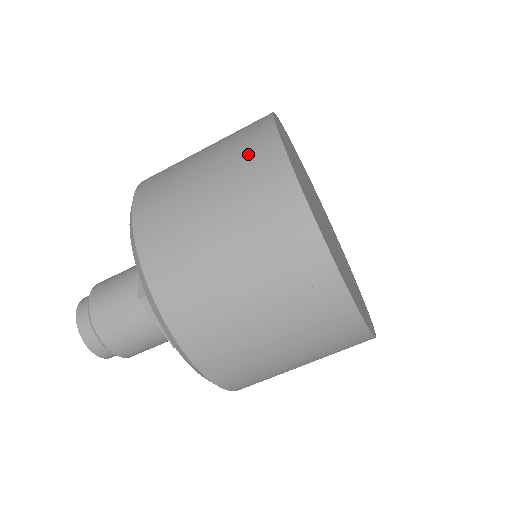
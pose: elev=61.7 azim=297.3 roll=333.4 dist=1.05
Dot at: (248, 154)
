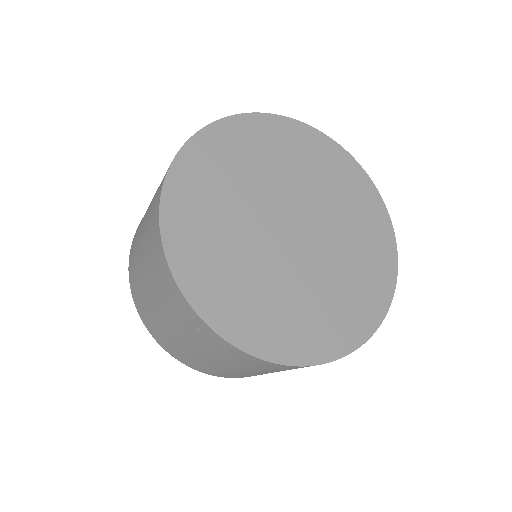
Dot at: (249, 364)
